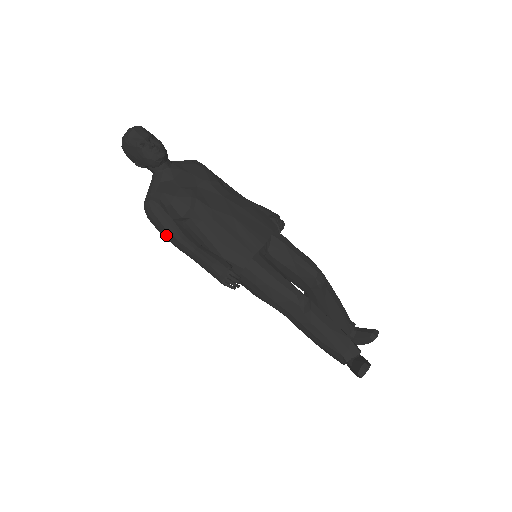
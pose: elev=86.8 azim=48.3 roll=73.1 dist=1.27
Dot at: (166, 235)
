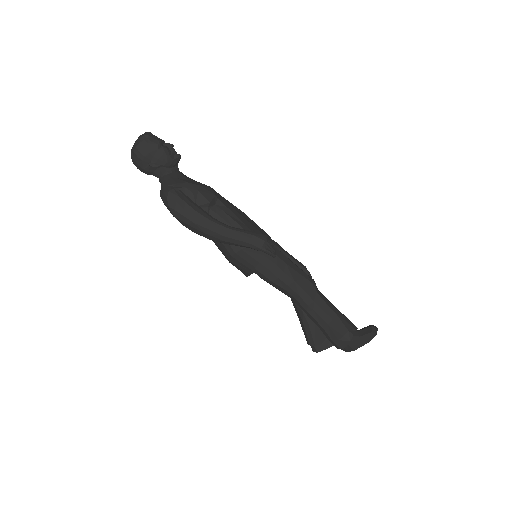
Dot at: (195, 218)
